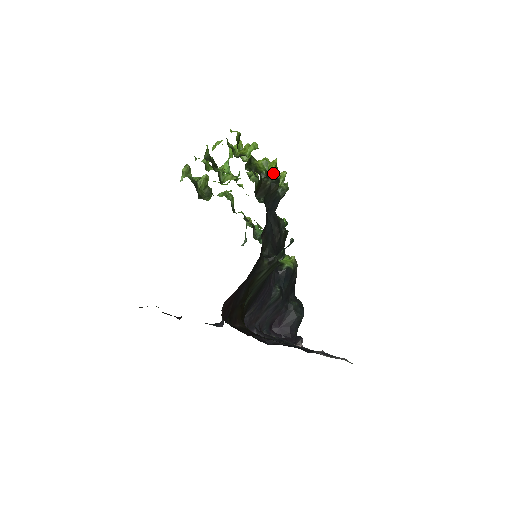
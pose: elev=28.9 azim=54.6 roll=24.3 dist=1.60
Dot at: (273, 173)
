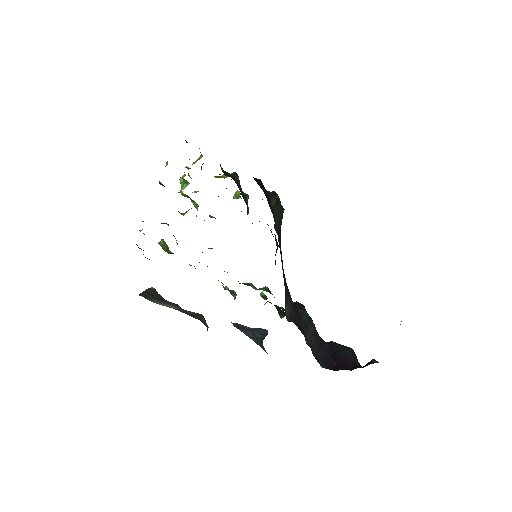
Dot at: occluded
